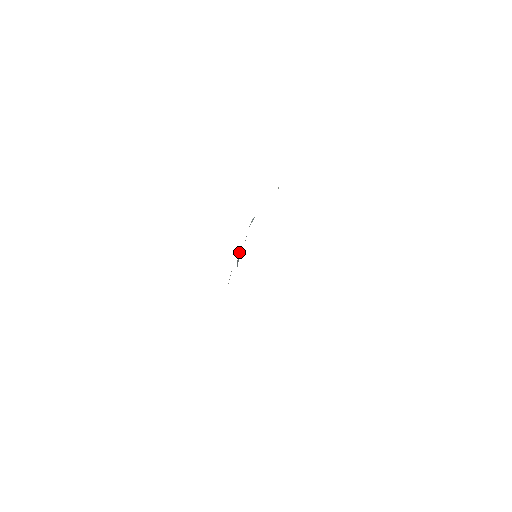
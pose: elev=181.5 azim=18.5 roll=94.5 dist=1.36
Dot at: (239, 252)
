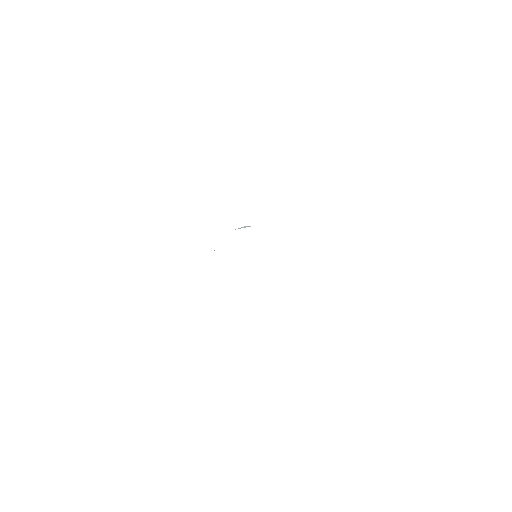
Dot at: occluded
